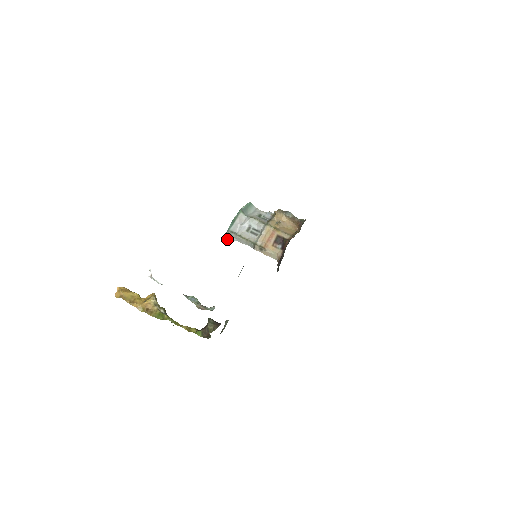
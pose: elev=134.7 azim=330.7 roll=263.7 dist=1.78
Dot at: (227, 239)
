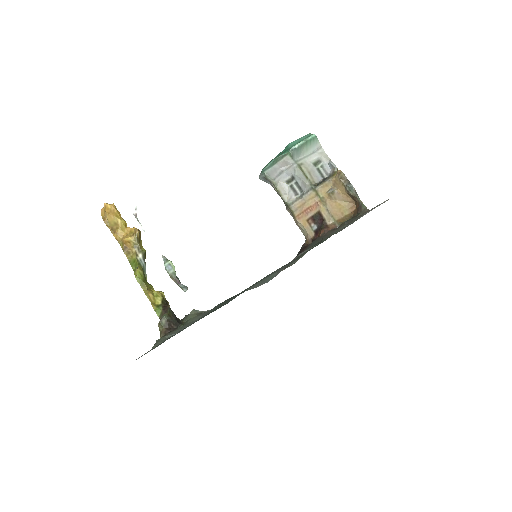
Dot at: (260, 178)
